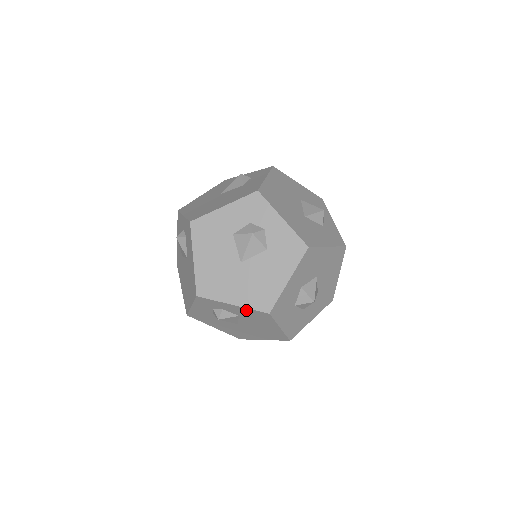
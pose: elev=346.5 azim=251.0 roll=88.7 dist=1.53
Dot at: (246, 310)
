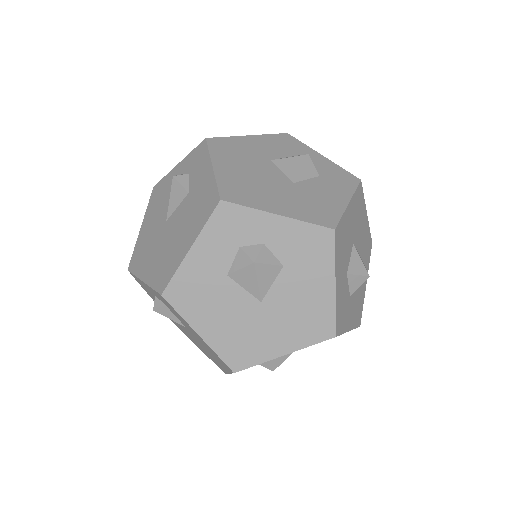
Dot at: (303, 348)
